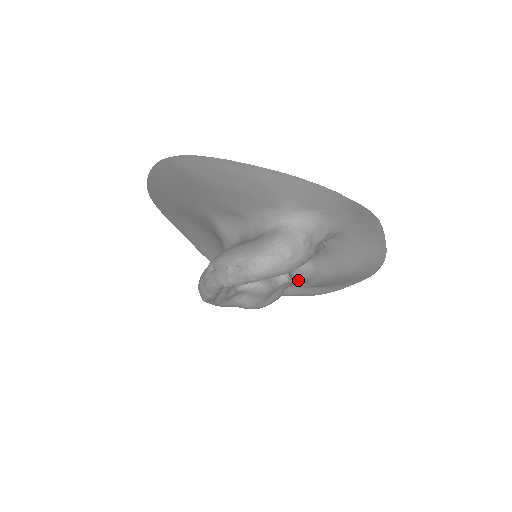
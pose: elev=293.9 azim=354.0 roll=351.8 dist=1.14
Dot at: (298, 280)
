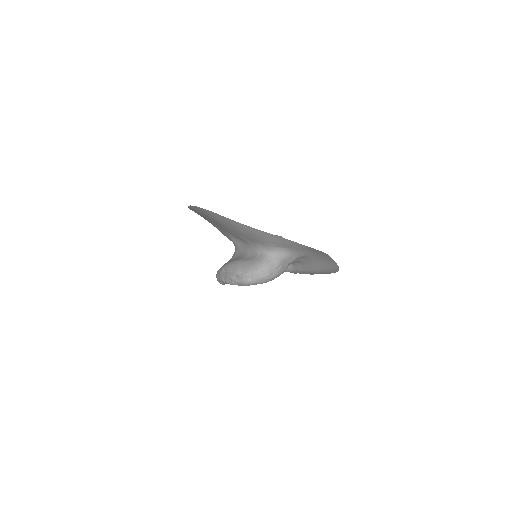
Dot at: occluded
